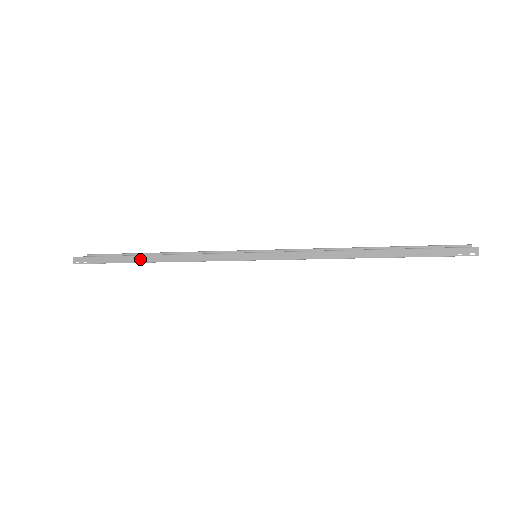
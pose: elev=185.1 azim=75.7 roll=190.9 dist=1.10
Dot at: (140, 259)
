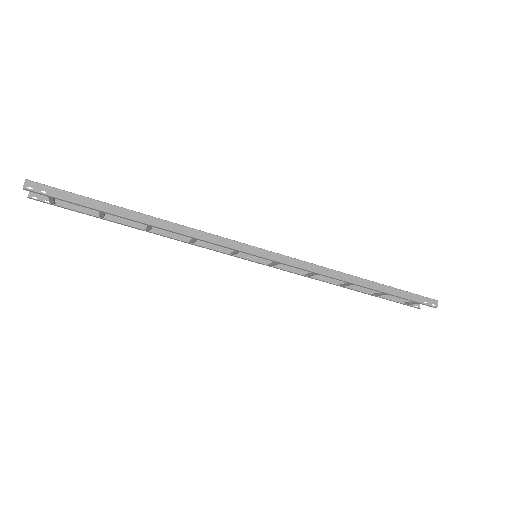
Dot at: (128, 214)
